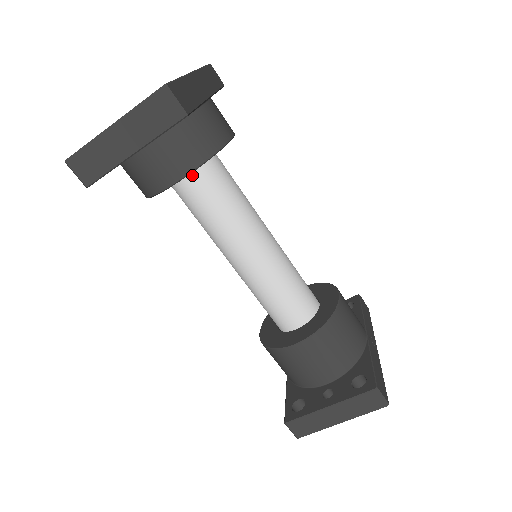
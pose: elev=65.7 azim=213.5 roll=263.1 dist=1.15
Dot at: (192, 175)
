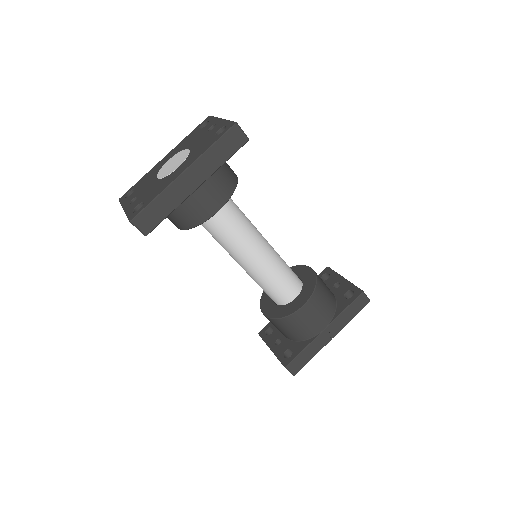
Dot at: occluded
